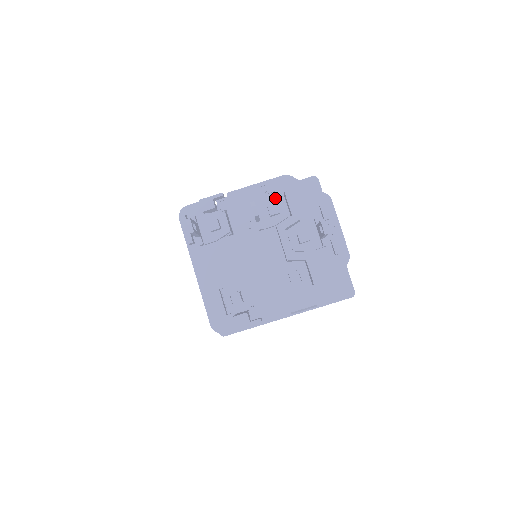
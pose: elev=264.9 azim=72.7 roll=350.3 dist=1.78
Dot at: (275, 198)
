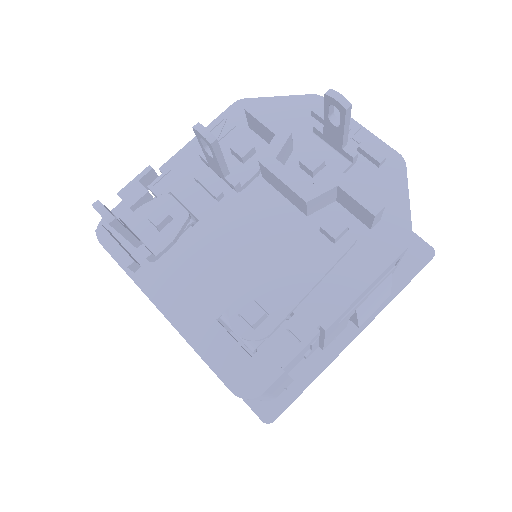
Dot at: (237, 135)
